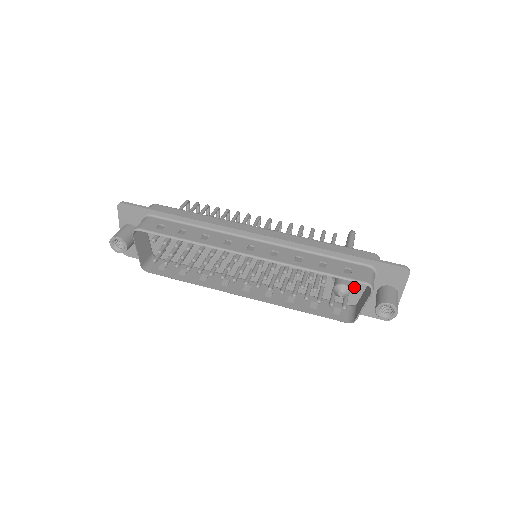
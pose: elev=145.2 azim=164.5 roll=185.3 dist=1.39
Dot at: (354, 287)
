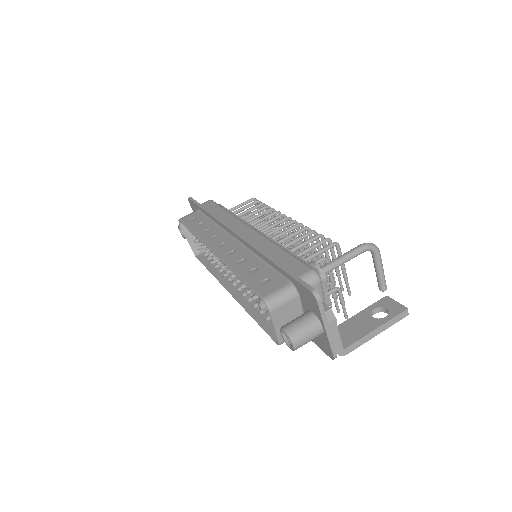
Dot at: occluded
